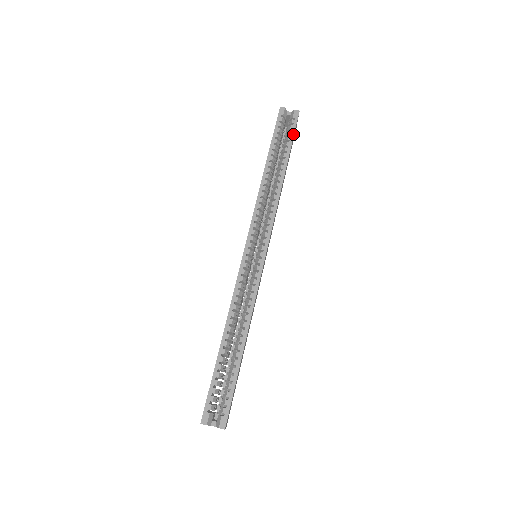
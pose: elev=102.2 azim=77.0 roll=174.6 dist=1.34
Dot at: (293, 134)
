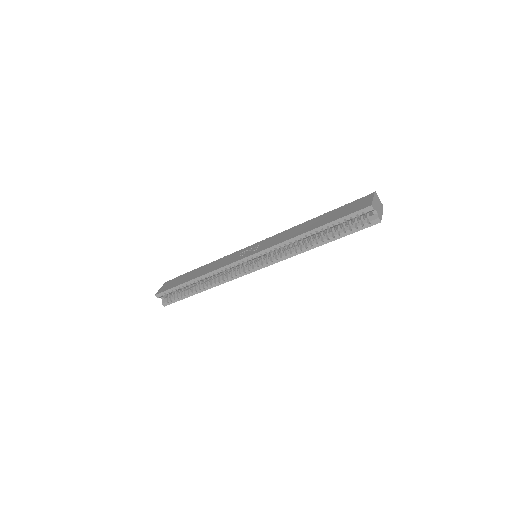
Dot at: (354, 232)
